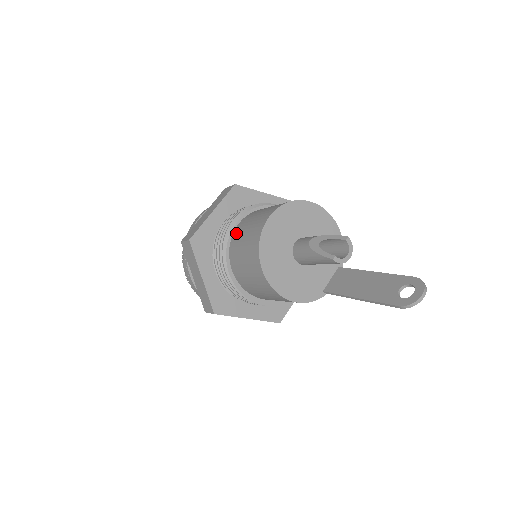
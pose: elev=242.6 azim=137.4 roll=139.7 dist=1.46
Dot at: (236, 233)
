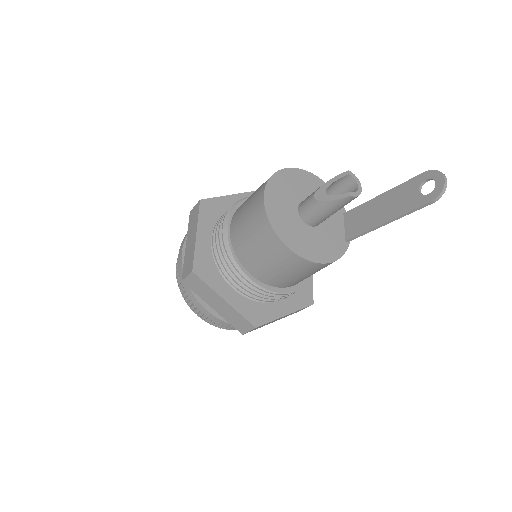
Dot at: (234, 237)
